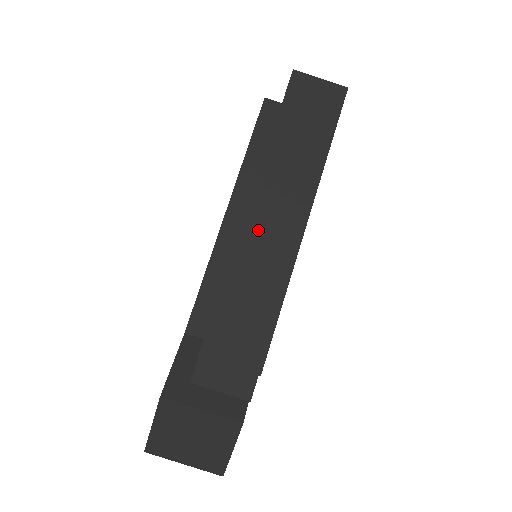
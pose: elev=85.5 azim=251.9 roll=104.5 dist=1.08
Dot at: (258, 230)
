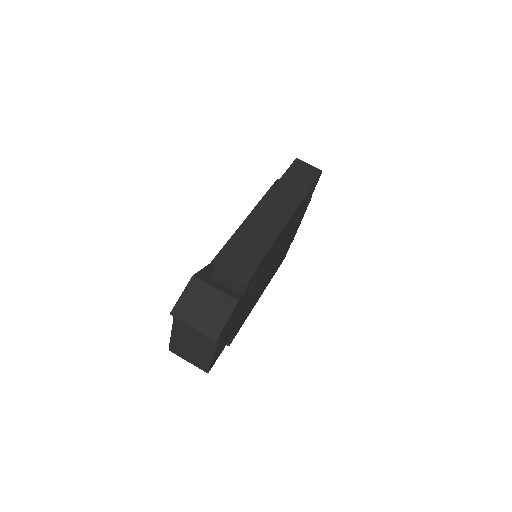
Dot at: (268, 208)
